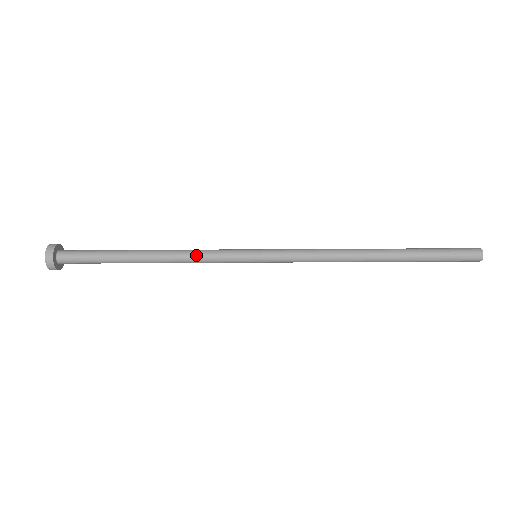
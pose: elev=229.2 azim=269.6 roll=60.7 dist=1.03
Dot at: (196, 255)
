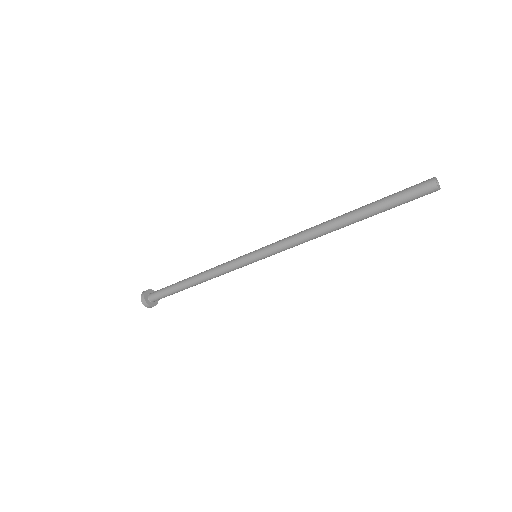
Dot at: (220, 274)
